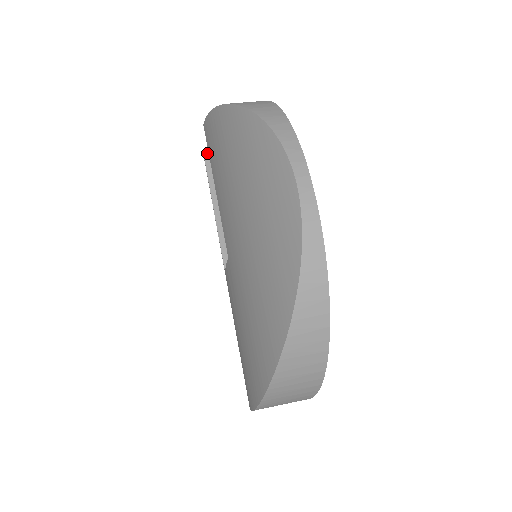
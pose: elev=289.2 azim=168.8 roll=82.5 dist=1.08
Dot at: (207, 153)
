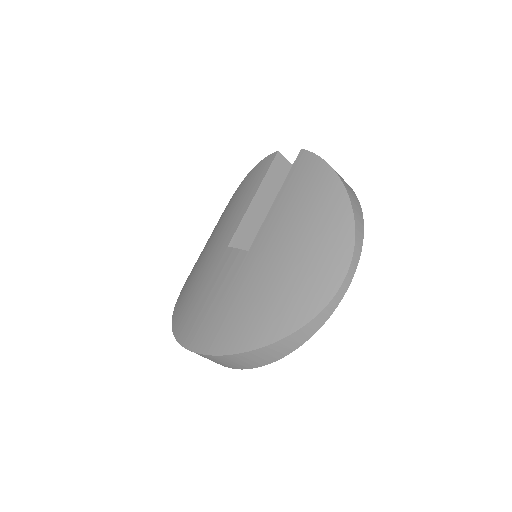
Dot at: (279, 156)
